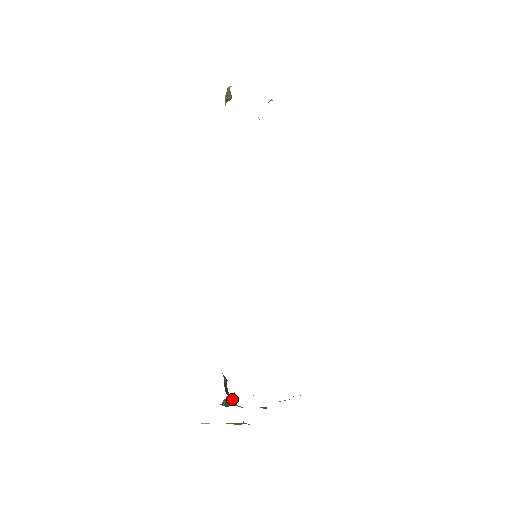
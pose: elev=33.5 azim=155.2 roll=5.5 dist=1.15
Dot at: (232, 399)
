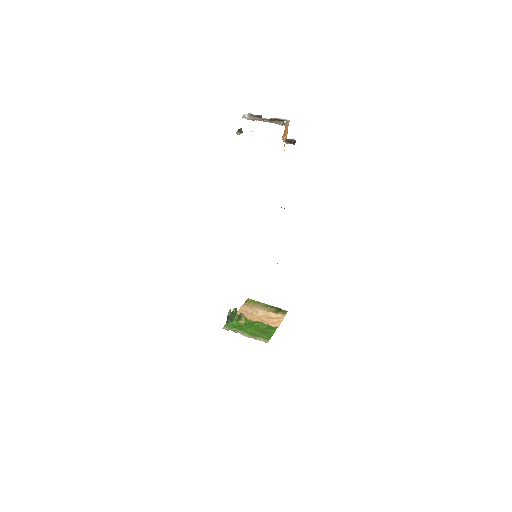
Dot at: (243, 315)
